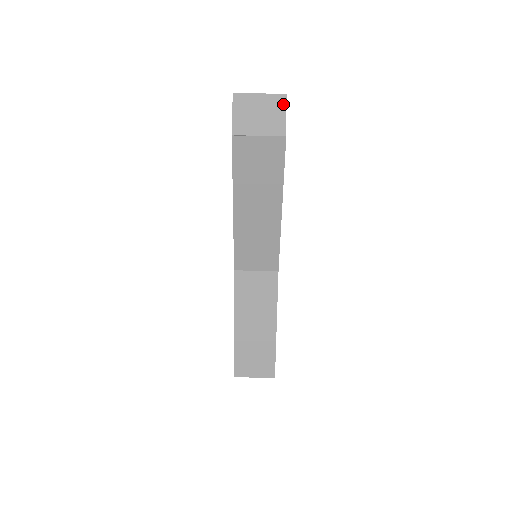
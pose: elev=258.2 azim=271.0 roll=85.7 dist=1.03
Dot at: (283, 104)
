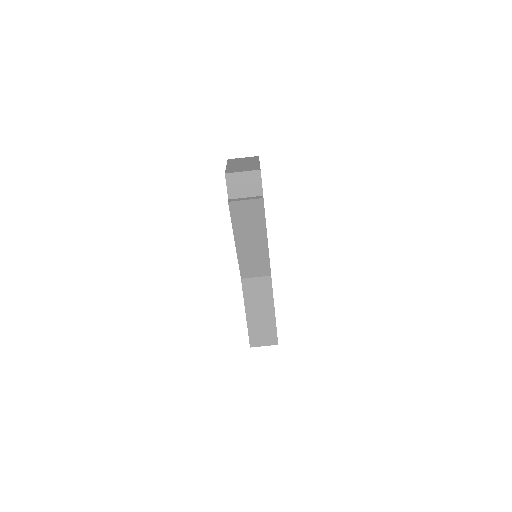
Dot at: (259, 176)
